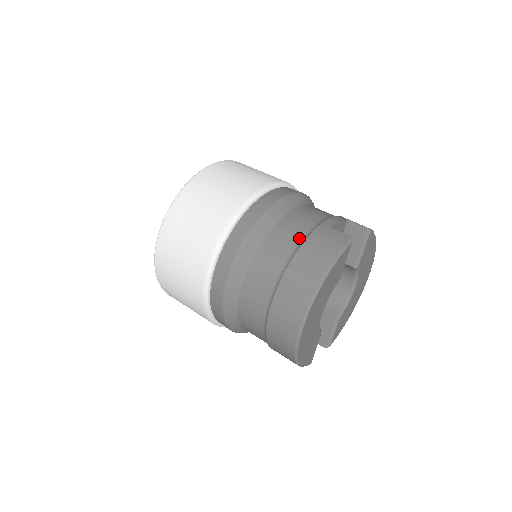
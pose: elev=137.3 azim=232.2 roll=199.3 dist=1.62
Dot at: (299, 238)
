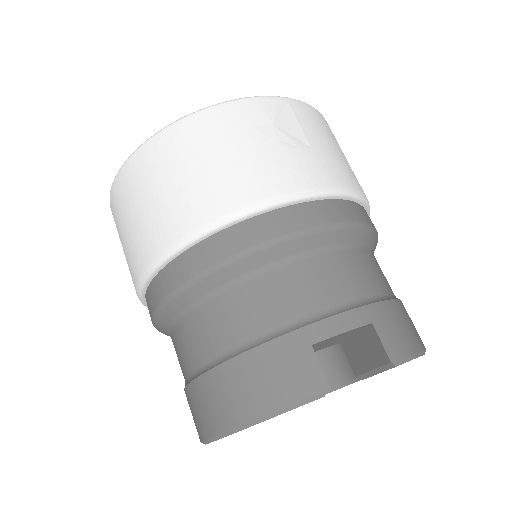
Dot at: (252, 334)
